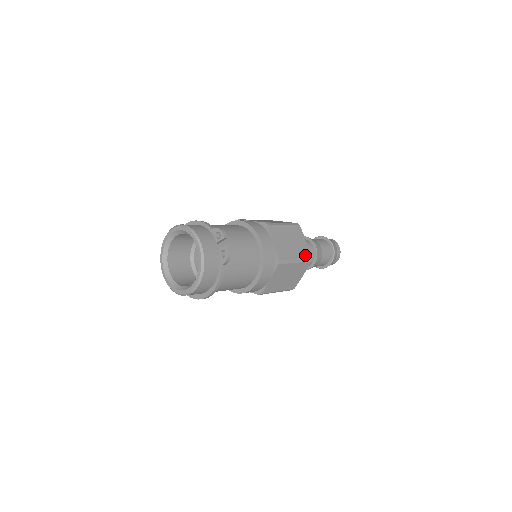
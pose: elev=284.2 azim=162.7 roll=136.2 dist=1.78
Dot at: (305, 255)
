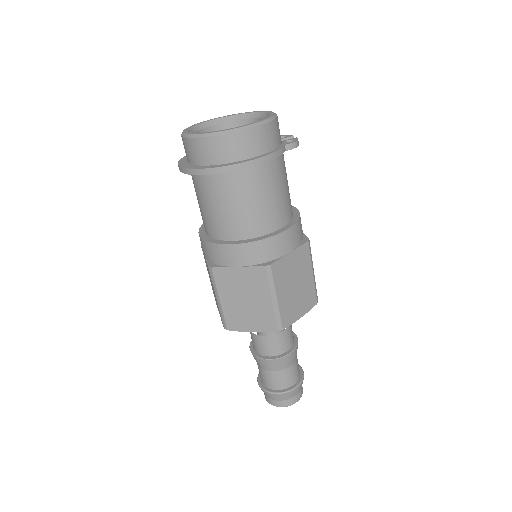
Dot at: occluded
